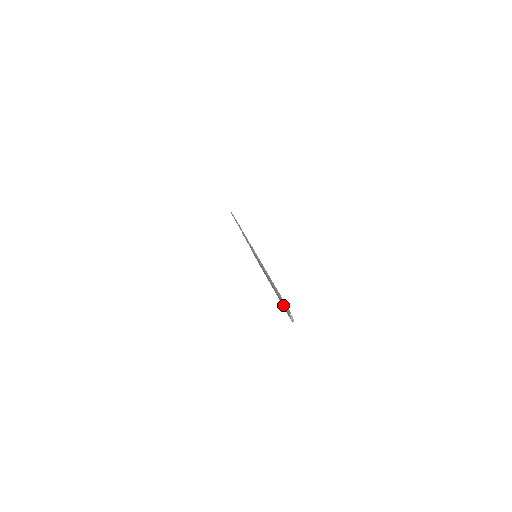
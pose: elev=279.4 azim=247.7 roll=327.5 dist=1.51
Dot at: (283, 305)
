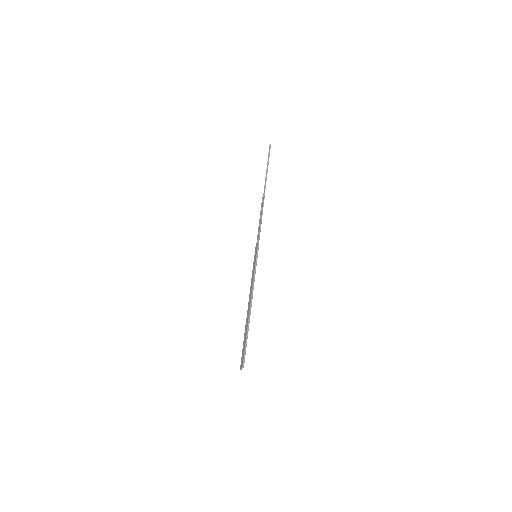
Dot at: (244, 349)
